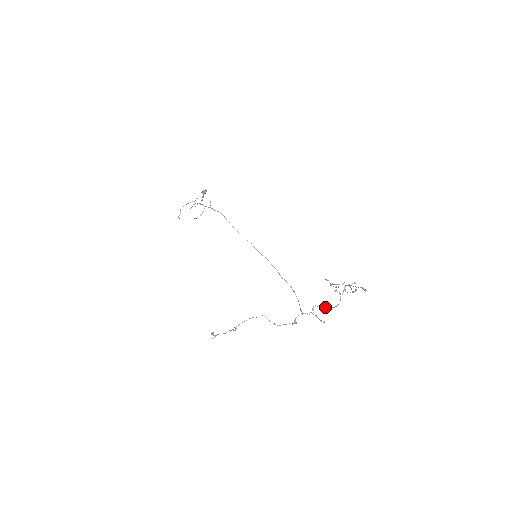
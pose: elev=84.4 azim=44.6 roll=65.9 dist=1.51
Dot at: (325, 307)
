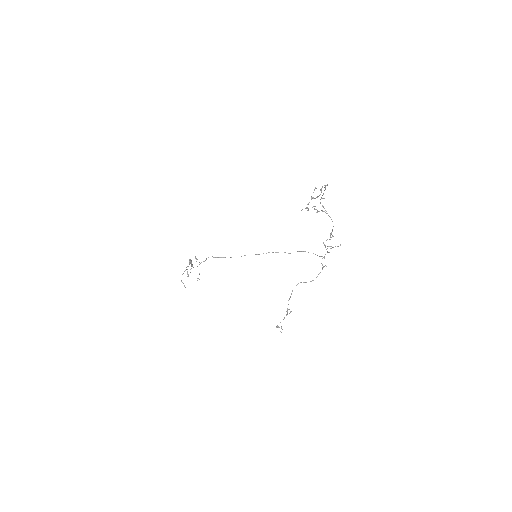
Dot at: (330, 235)
